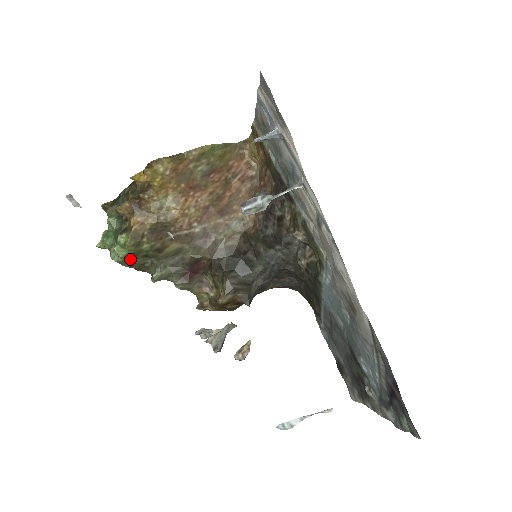
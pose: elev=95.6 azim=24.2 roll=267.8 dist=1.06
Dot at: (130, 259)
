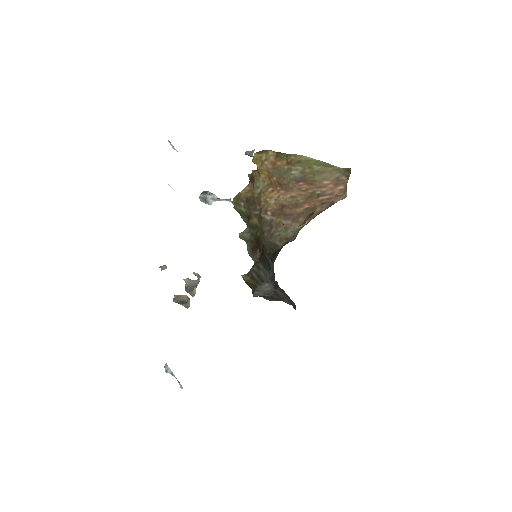
Dot at: occluded
